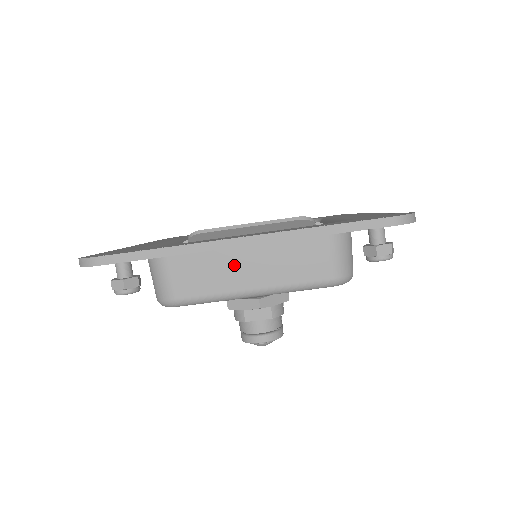
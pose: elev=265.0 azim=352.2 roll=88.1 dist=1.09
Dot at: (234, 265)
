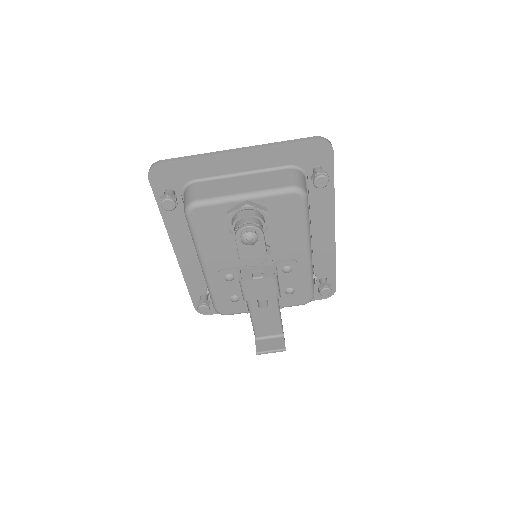
Dot at: (233, 184)
